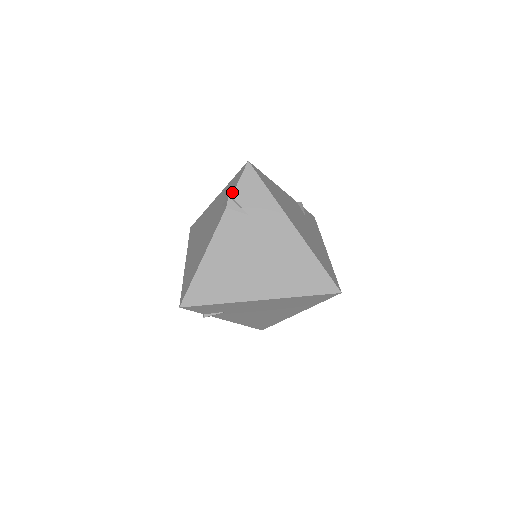
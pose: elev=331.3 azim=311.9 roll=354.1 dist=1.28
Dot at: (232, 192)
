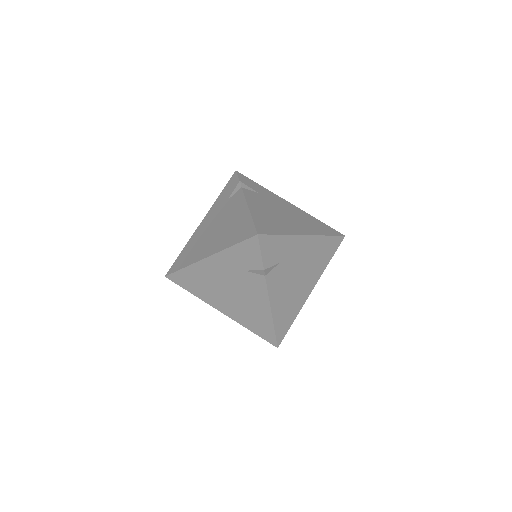
Dot at: (260, 263)
